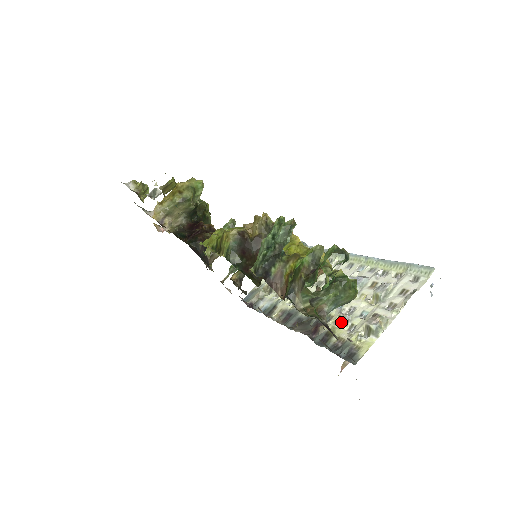
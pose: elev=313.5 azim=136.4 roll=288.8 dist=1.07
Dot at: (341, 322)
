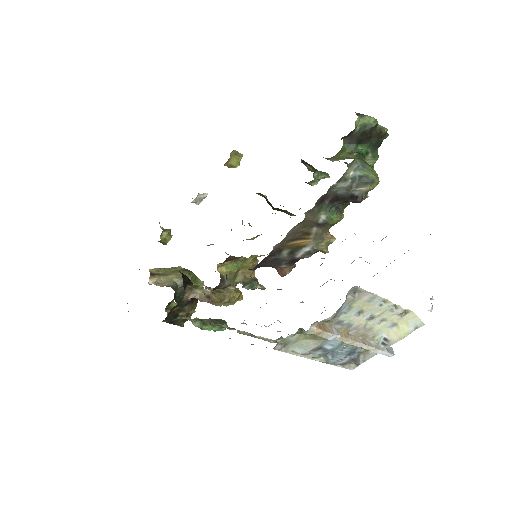
Dot at: occluded
